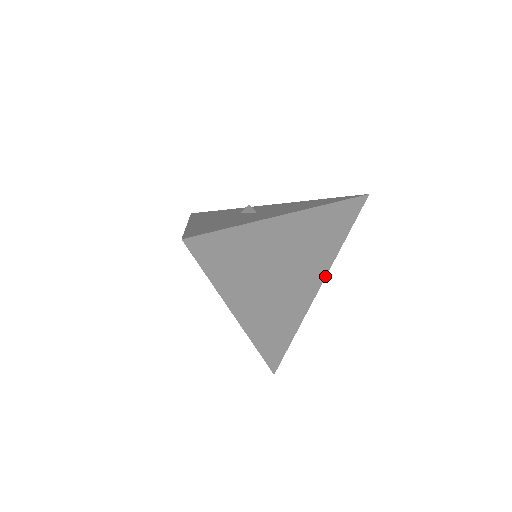
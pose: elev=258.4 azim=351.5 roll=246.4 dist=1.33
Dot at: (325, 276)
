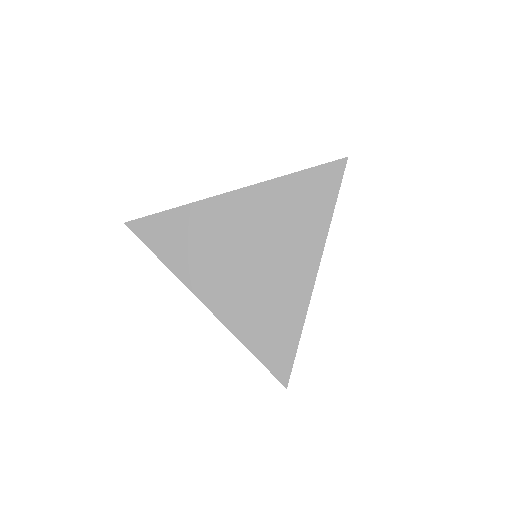
Dot at: (319, 260)
